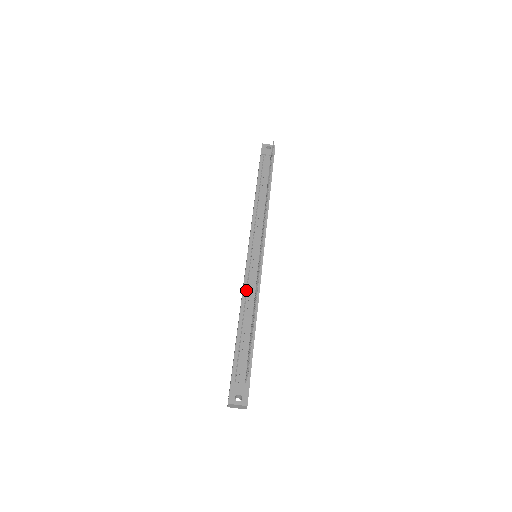
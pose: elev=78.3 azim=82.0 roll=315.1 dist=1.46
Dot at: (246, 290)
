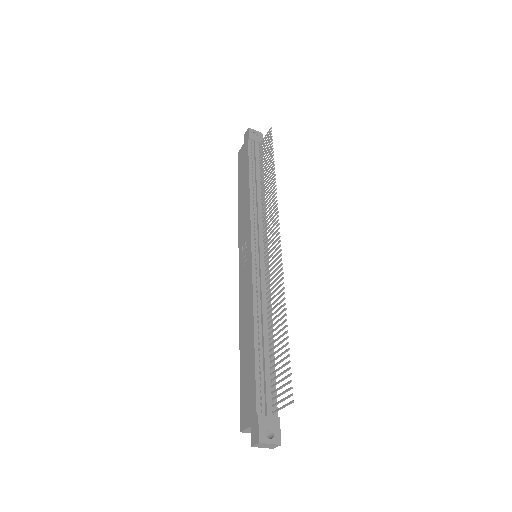
Dot at: (255, 296)
